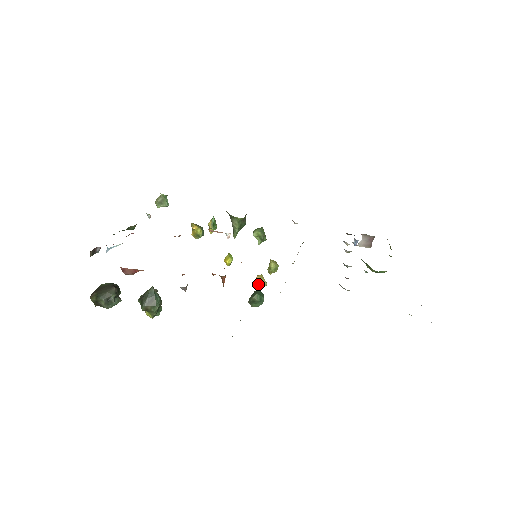
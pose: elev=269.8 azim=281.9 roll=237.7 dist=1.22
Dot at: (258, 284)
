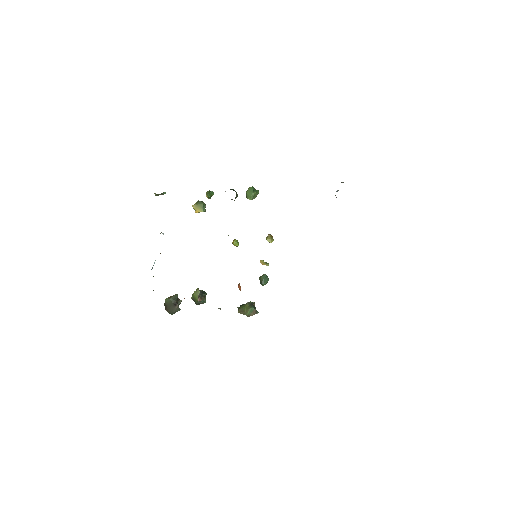
Dot at: (262, 264)
